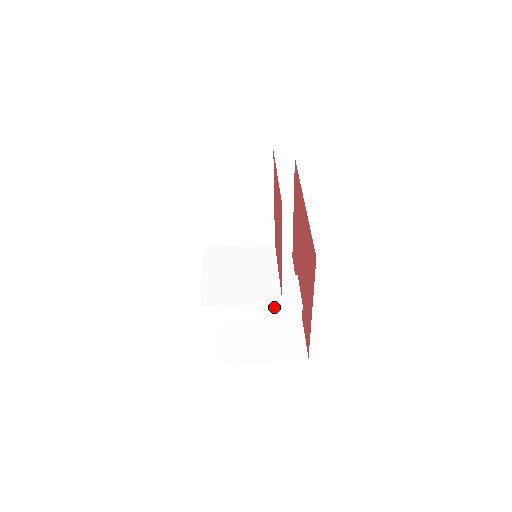
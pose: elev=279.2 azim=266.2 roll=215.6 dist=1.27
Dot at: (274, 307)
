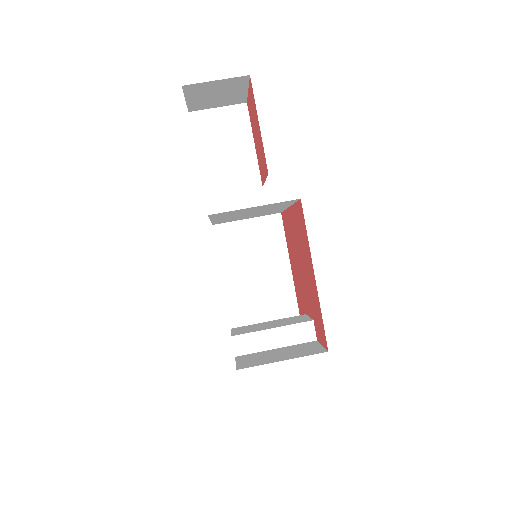
Dot at: (285, 325)
